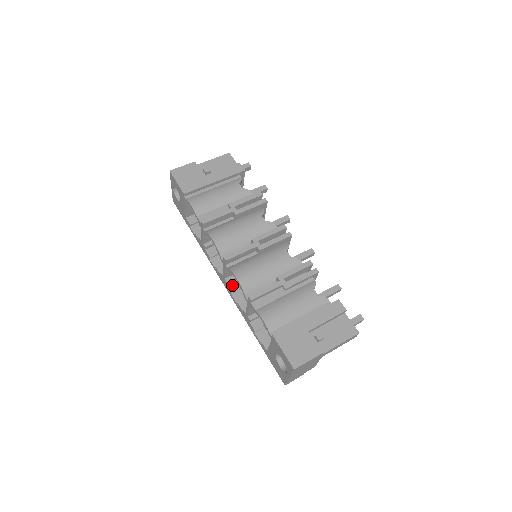
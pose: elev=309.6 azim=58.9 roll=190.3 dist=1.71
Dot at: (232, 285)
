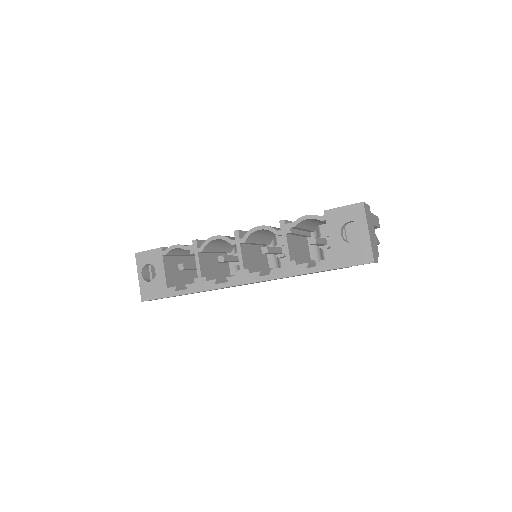
Dot at: (254, 272)
